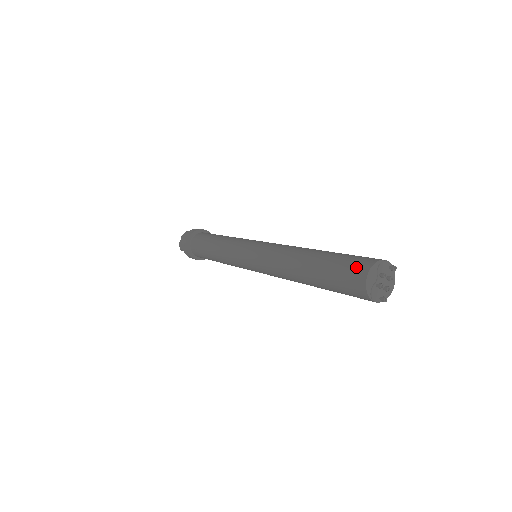
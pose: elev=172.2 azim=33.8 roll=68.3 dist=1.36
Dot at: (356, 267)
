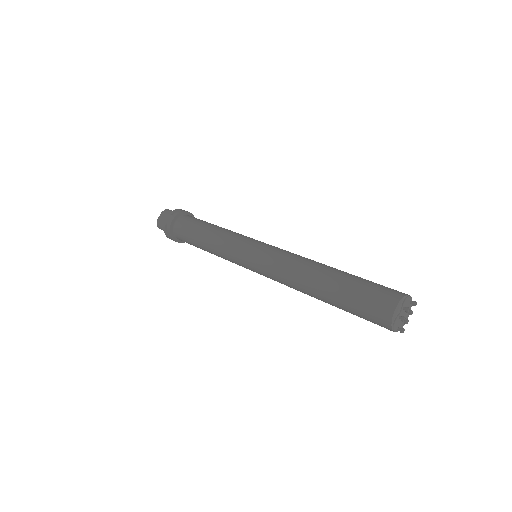
Dot at: (384, 297)
